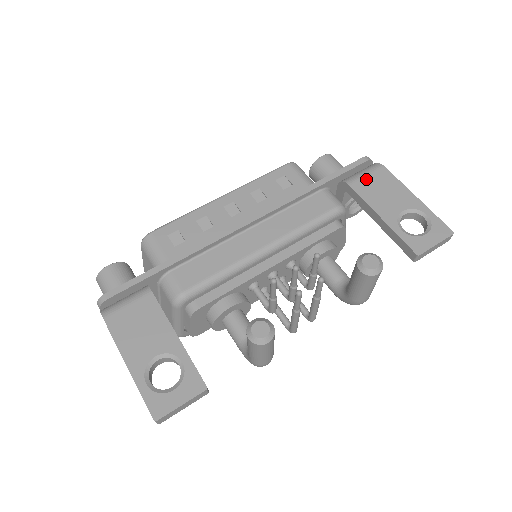
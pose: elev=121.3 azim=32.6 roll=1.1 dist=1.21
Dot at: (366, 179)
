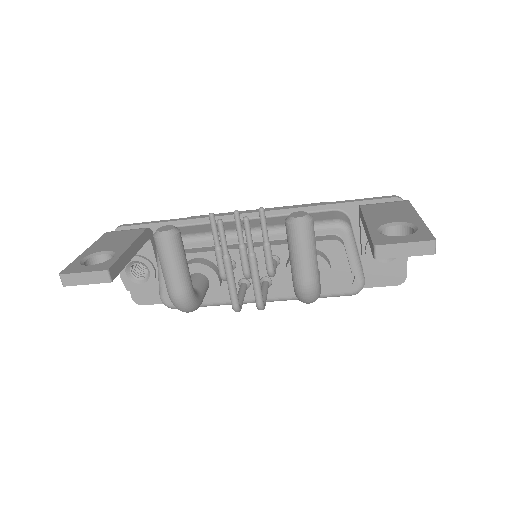
Dot at: (380, 204)
